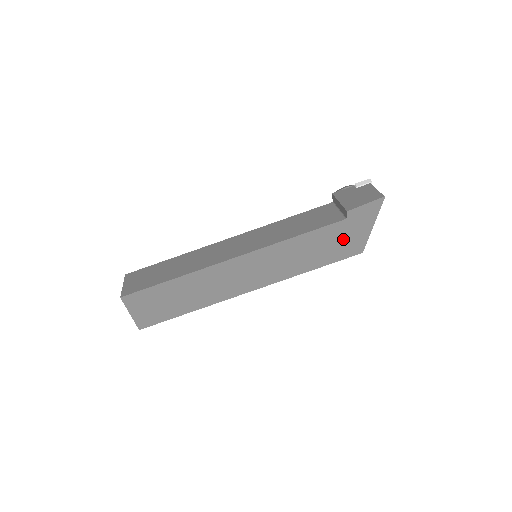
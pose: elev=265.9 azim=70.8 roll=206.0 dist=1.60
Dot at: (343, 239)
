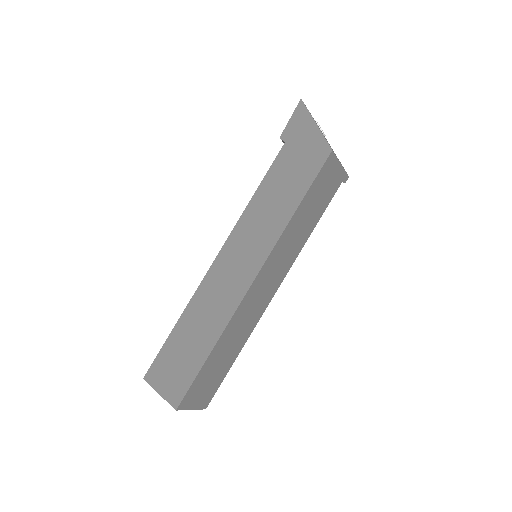
Dot at: (299, 158)
